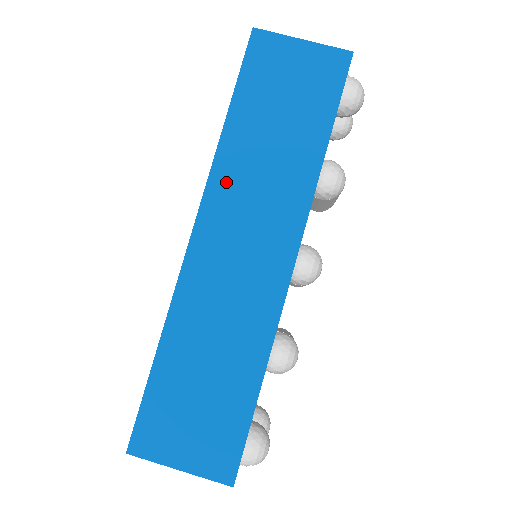
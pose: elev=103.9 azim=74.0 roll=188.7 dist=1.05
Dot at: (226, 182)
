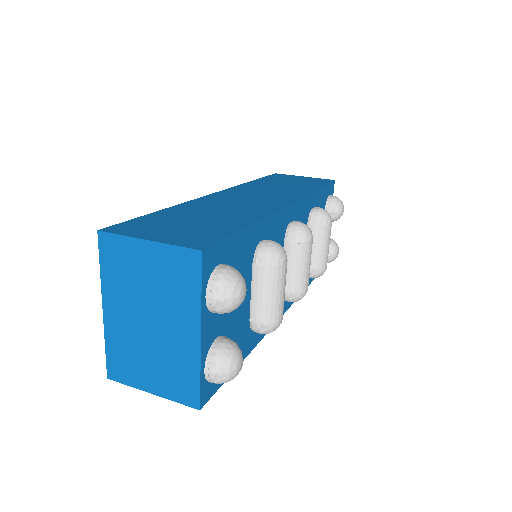
Dot at: (246, 188)
